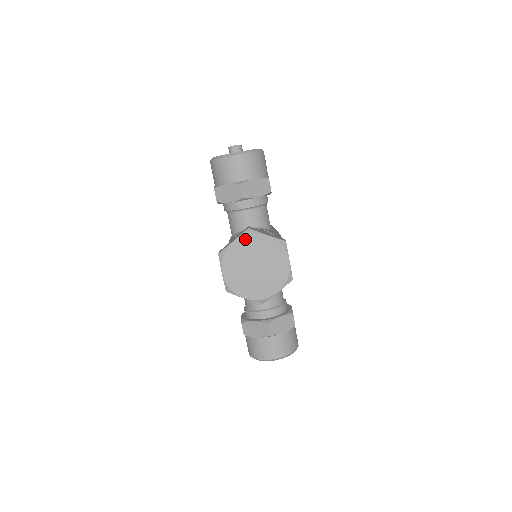
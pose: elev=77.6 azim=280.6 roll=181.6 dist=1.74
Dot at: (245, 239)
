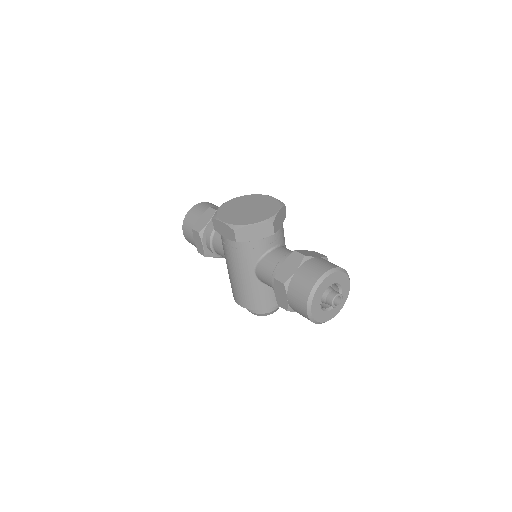
Dot at: (228, 203)
